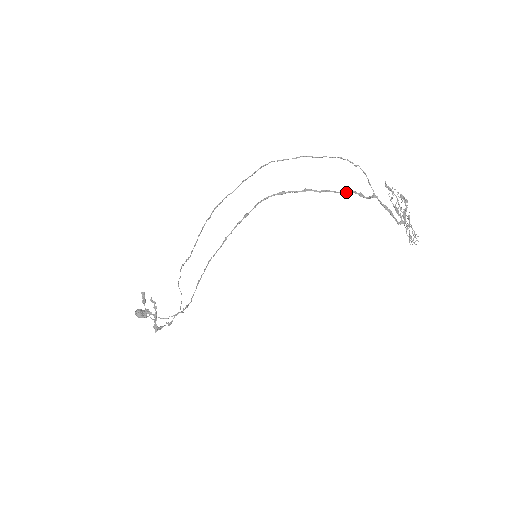
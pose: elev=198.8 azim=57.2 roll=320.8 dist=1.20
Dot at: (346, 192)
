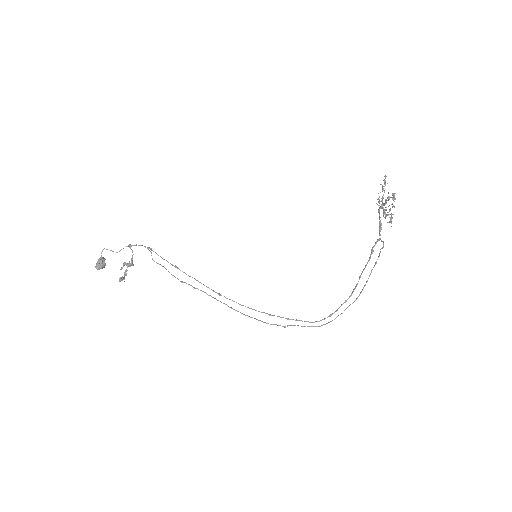
Dot at: occluded
